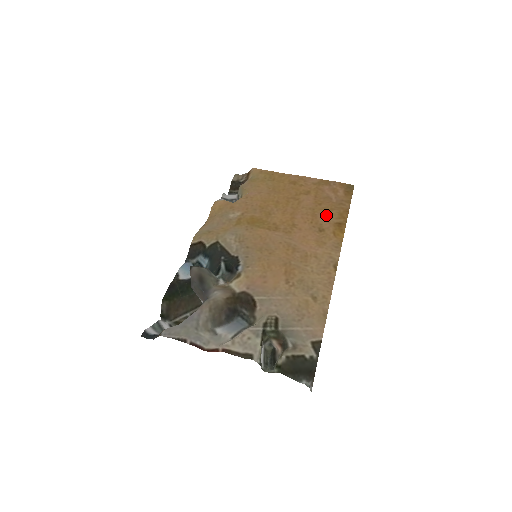
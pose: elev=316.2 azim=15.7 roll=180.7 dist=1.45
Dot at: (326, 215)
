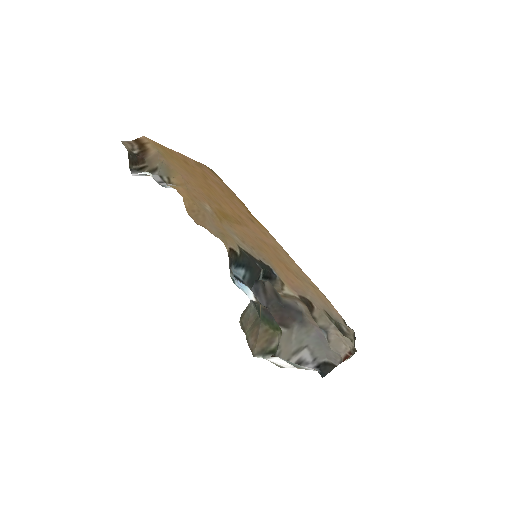
Dot at: (238, 203)
